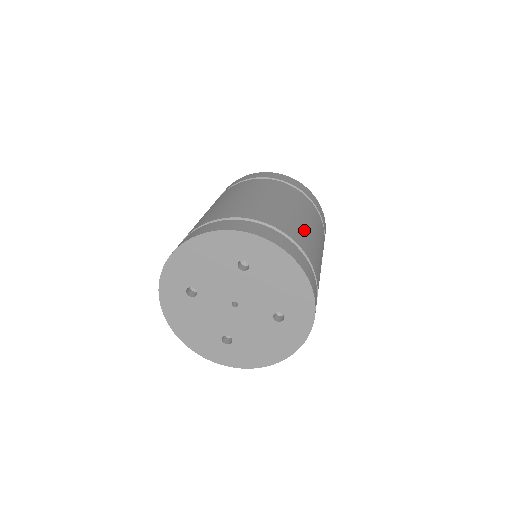
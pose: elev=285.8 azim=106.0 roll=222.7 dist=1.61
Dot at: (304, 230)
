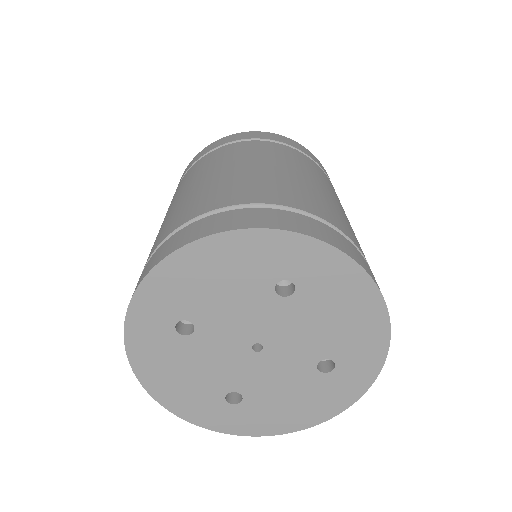
Dot at: (350, 225)
